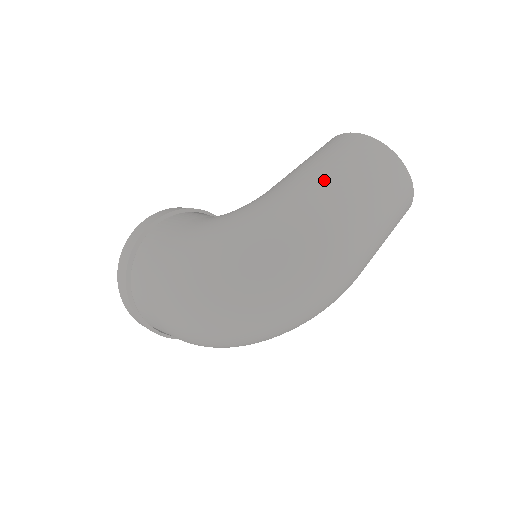
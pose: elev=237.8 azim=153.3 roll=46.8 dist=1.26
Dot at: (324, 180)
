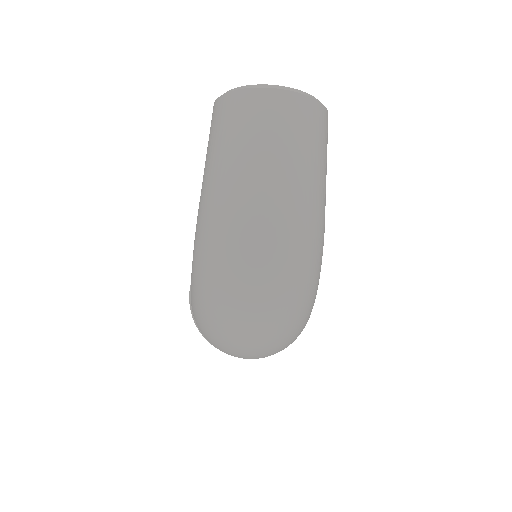
Dot at: (208, 180)
